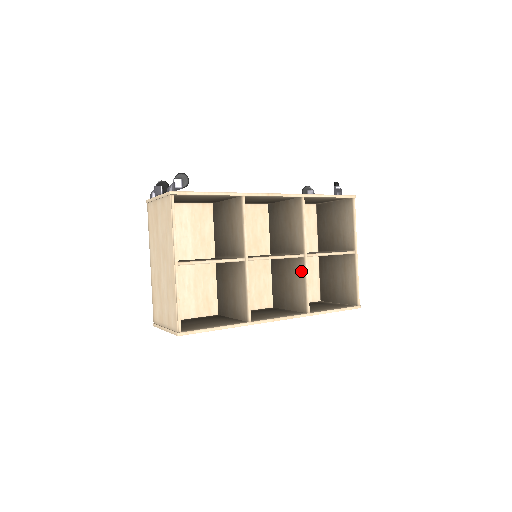
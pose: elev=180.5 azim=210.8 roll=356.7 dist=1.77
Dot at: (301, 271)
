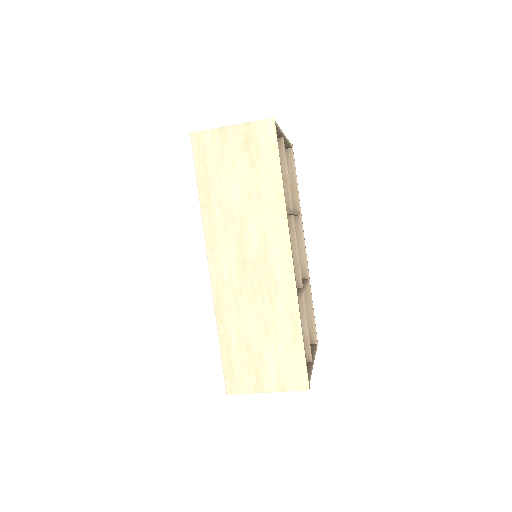
Dot at: occluded
